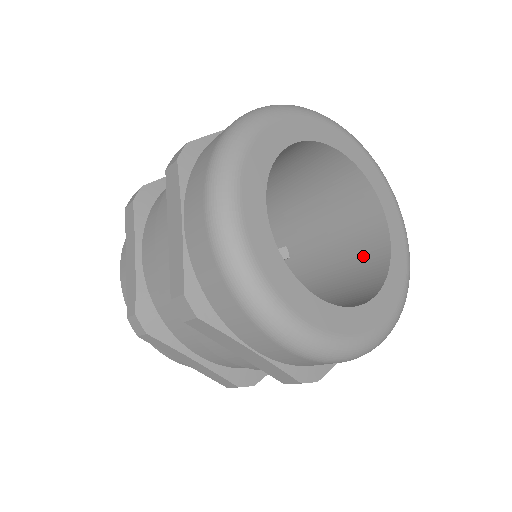
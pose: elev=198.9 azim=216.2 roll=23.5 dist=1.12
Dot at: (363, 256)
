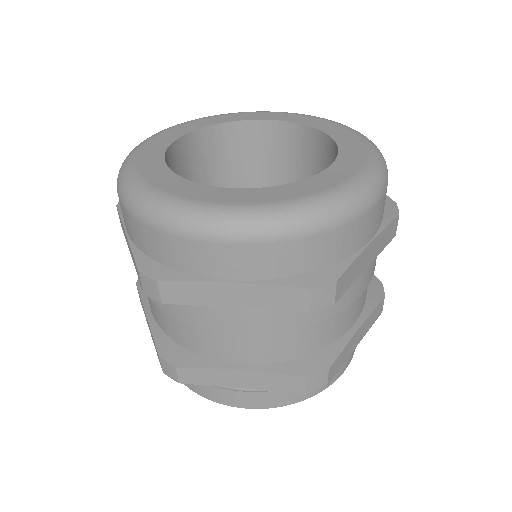
Dot at: occluded
